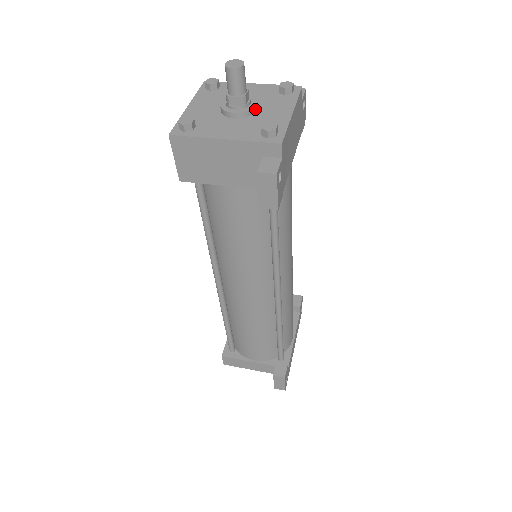
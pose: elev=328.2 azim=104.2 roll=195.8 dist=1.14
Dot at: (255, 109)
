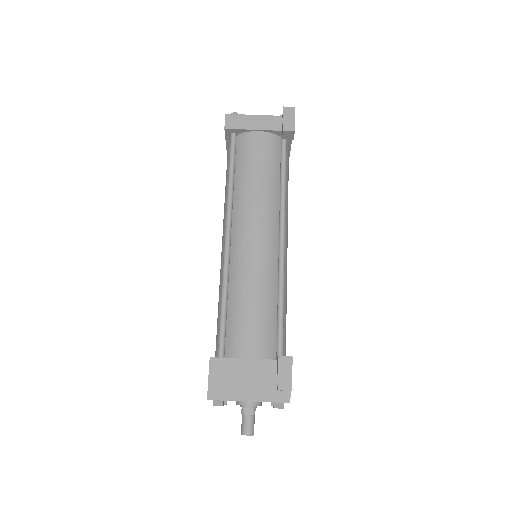
Dot at: (261, 403)
